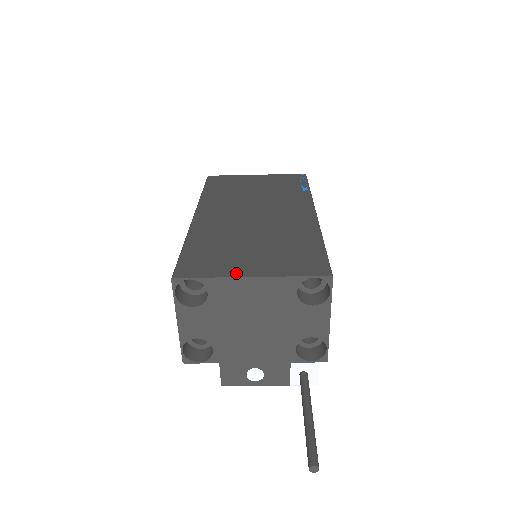
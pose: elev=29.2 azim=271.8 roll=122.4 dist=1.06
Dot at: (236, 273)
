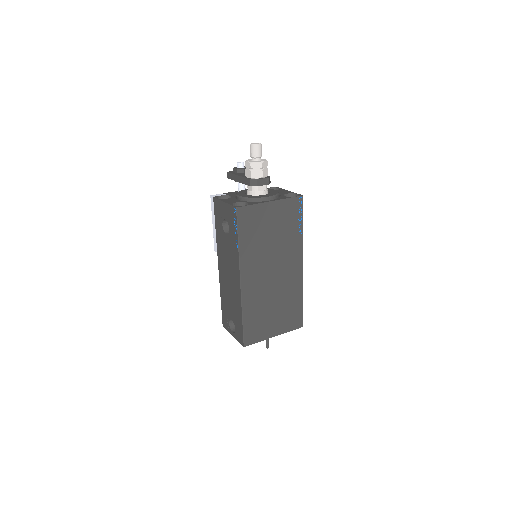
Dot at: (269, 336)
